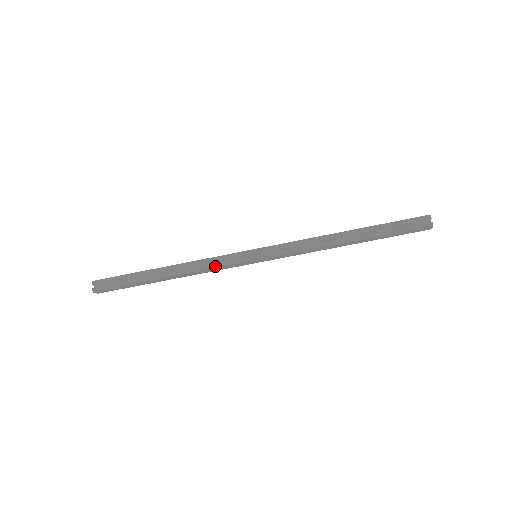
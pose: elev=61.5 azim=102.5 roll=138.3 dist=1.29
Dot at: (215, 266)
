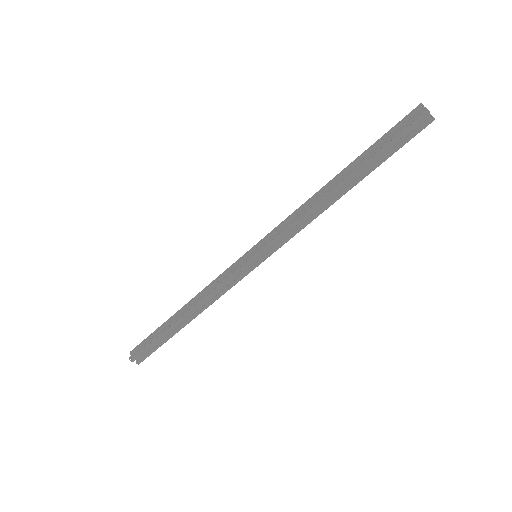
Dot at: (218, 283)
